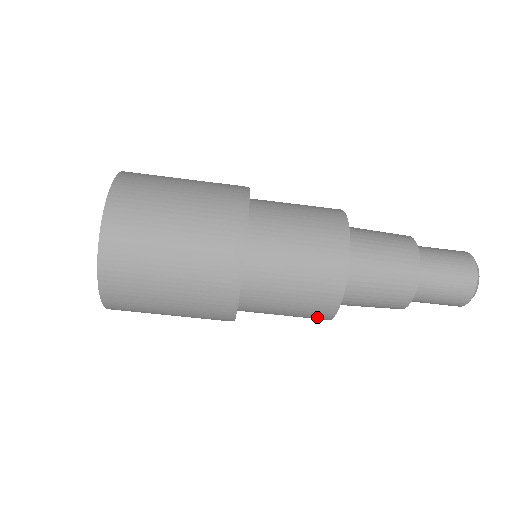
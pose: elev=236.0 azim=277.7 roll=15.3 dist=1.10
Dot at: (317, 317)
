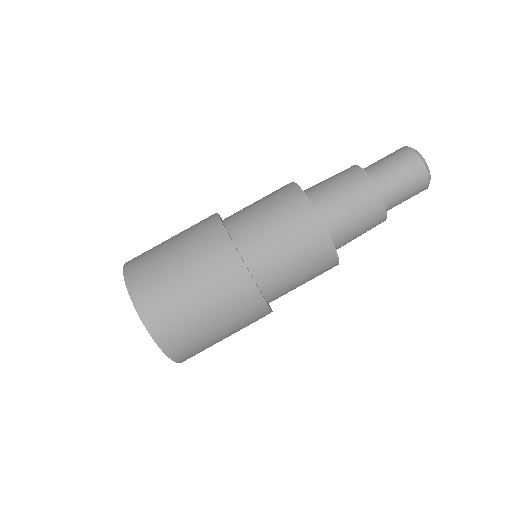
Dot at: (327, 270)
